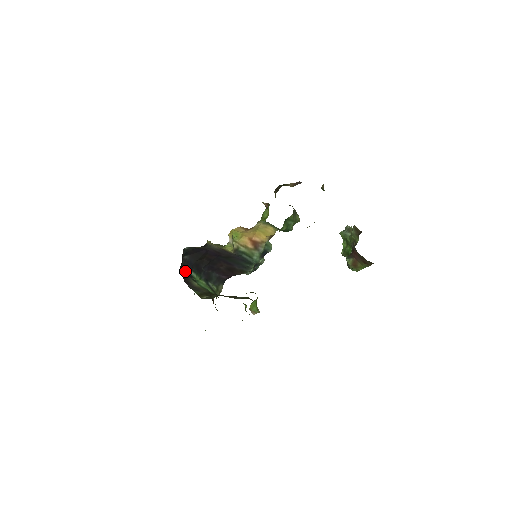
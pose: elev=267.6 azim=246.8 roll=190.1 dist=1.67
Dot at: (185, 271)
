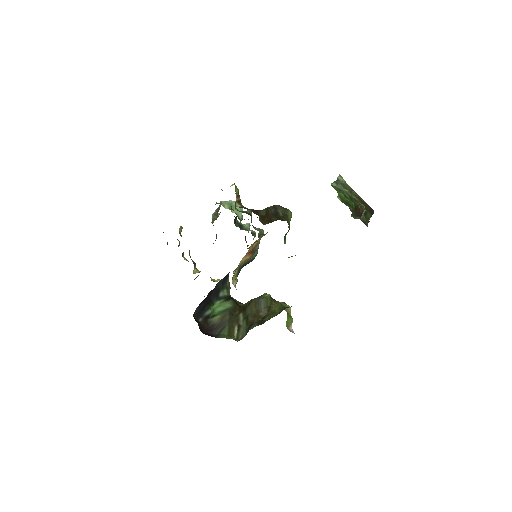
Dot at: (201, 320)
